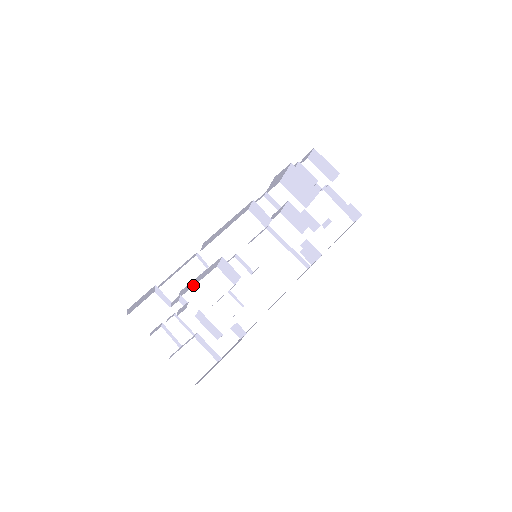
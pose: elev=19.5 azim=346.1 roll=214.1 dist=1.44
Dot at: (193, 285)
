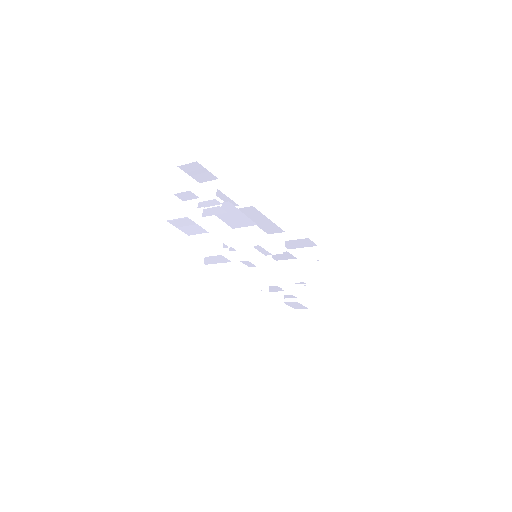
Dot at: (218, 214)
